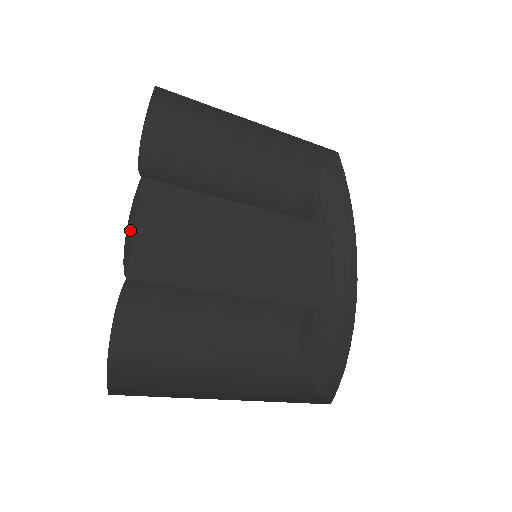
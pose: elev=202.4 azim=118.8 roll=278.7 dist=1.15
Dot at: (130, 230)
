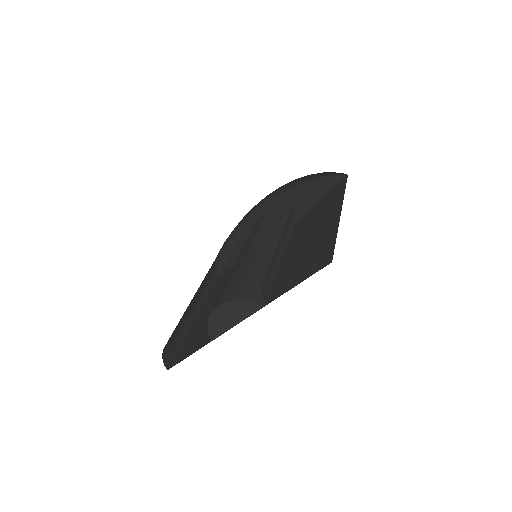
Dot at: (229, 318)
